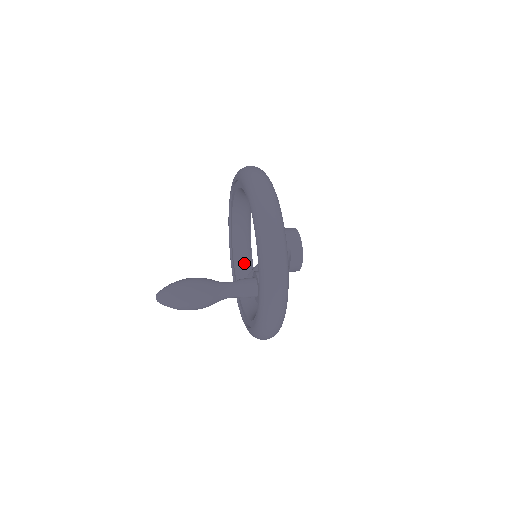
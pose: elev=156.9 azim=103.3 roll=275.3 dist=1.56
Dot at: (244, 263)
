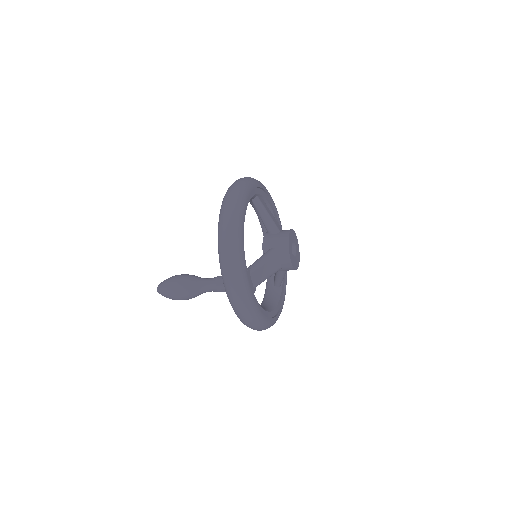
Dot at: occluded
